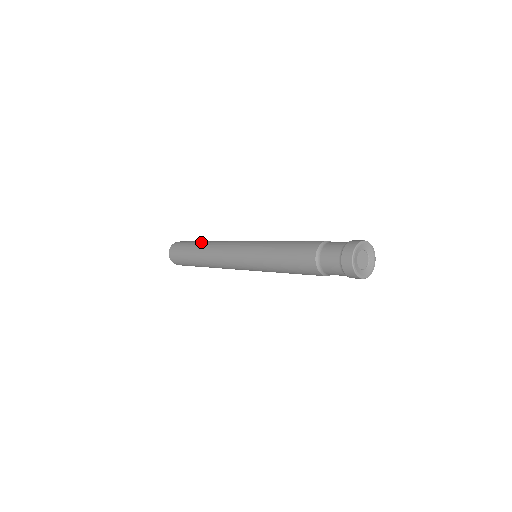
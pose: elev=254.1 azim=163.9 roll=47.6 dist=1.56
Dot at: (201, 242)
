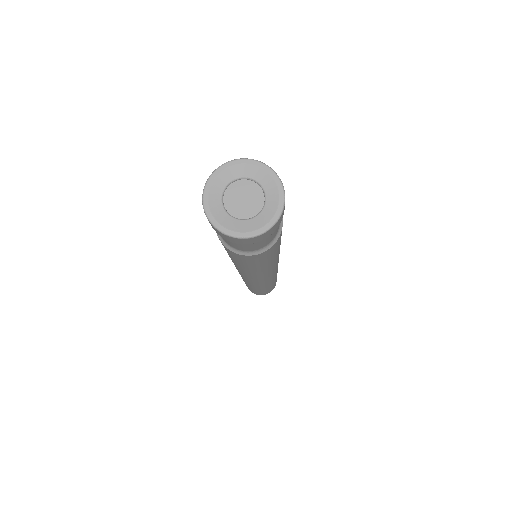
Dot at: occluded
